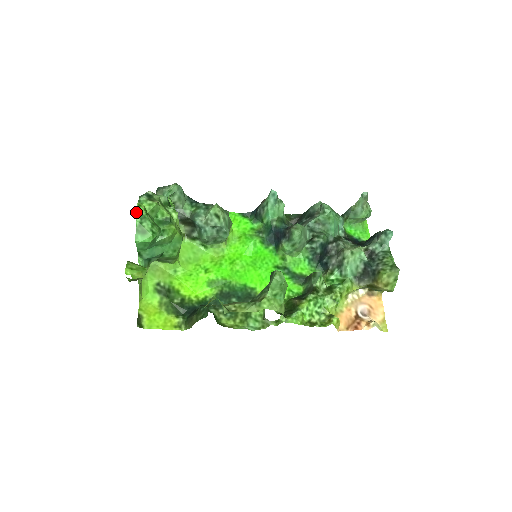
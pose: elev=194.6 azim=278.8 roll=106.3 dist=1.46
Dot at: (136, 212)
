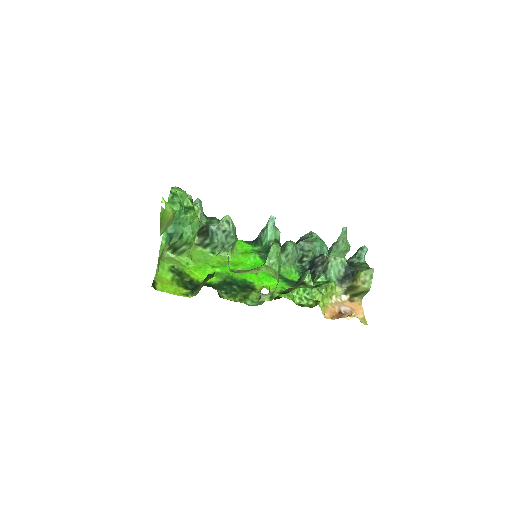
Dot at: (170, 190)
